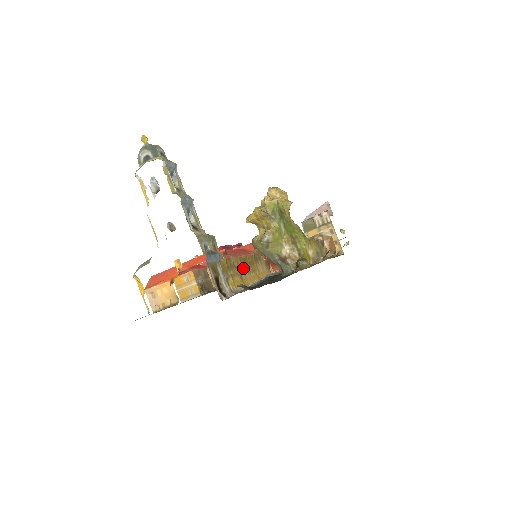
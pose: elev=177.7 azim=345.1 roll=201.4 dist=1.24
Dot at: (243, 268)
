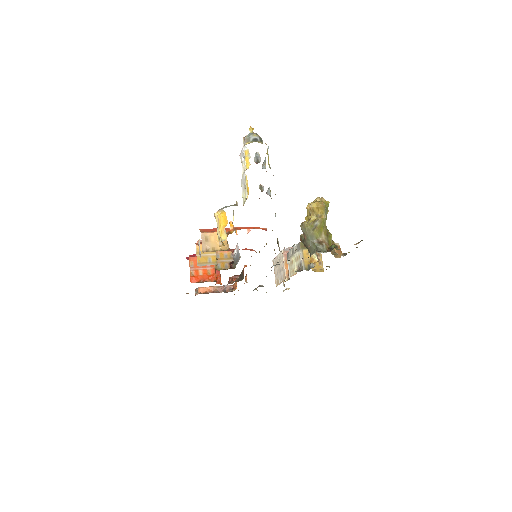
Dot at: occluded
